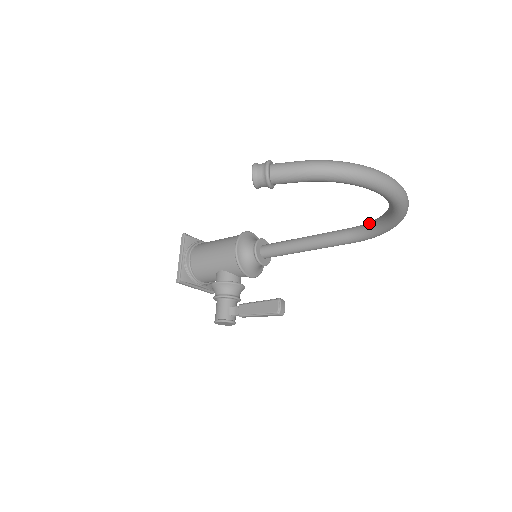
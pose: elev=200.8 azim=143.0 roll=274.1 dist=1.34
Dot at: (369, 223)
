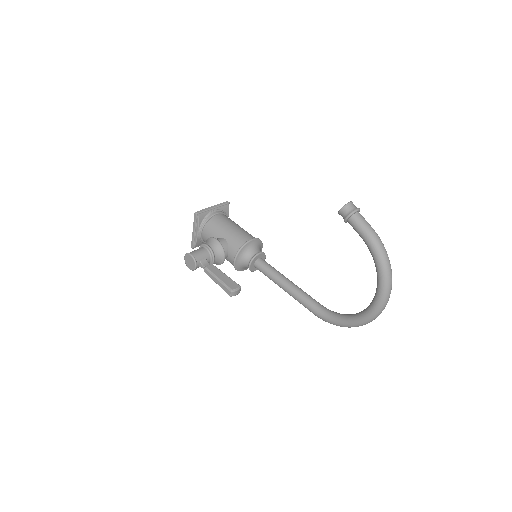
Dot at: (336, 312)
